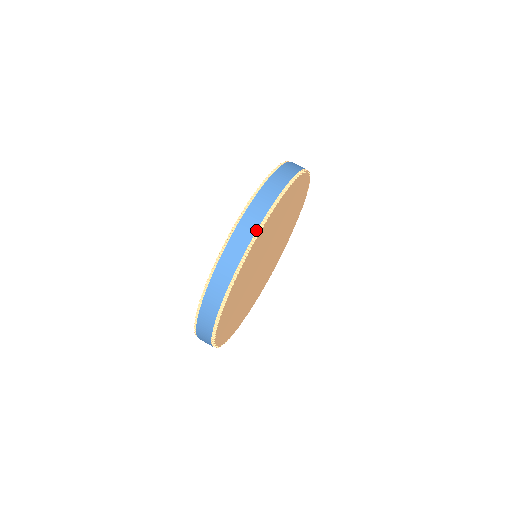
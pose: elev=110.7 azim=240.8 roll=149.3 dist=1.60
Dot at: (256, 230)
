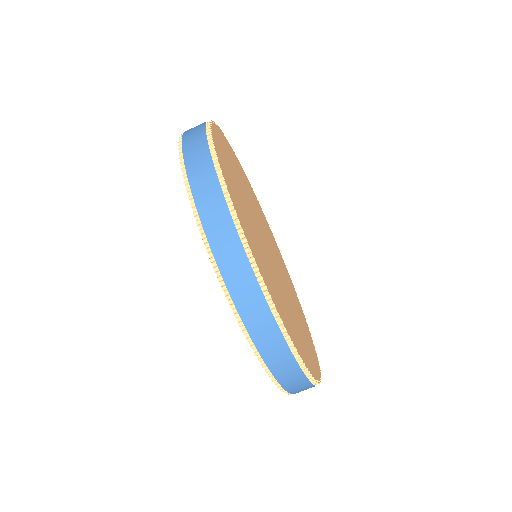
Dot at: (303, 374)
